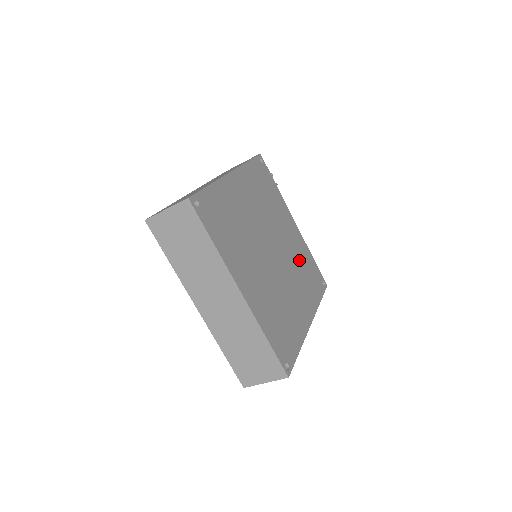
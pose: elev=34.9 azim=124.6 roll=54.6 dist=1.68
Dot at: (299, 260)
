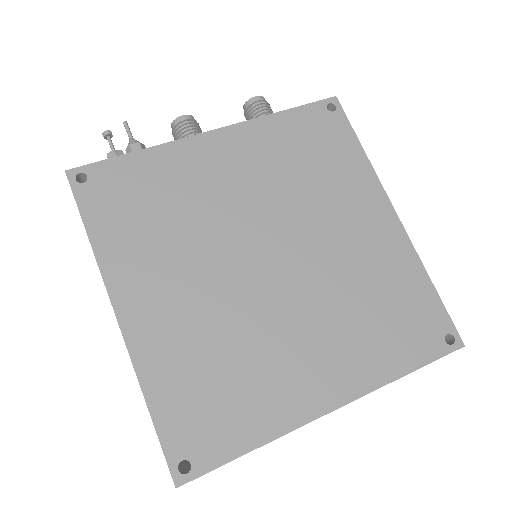
Dot at: (286, 171)
